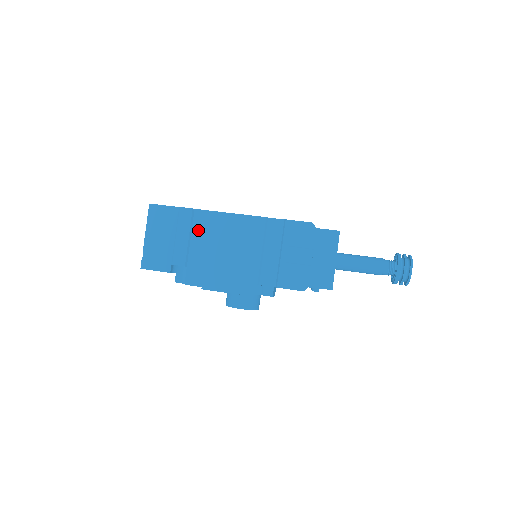
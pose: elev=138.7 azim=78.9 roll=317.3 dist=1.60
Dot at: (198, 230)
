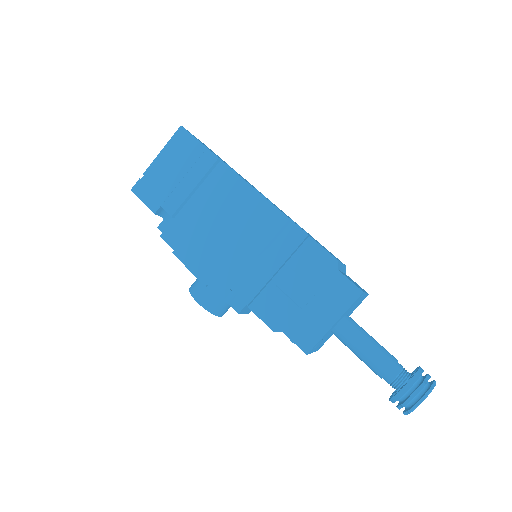
Dot at: (210, 186)
